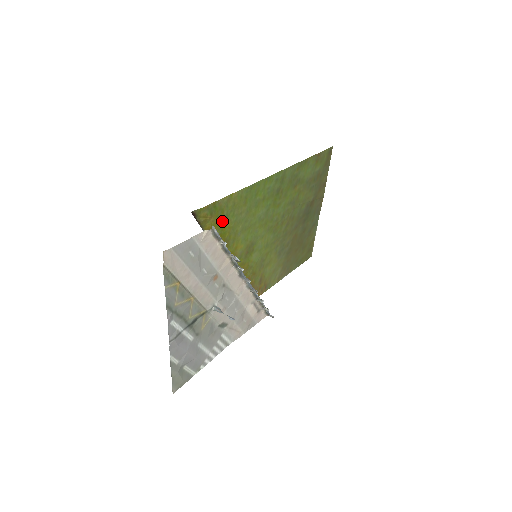
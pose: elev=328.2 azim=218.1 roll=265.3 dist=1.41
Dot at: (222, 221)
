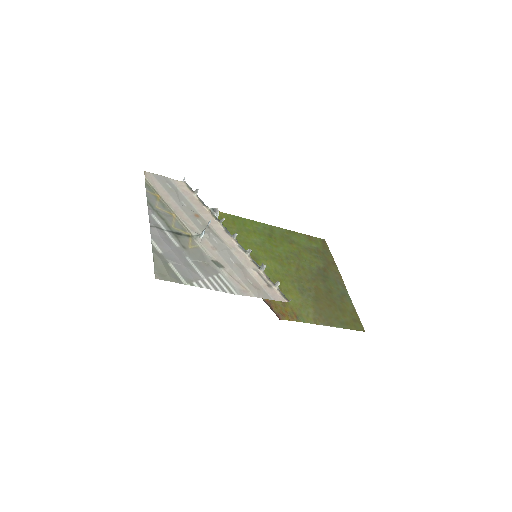
Dot at: occluded
